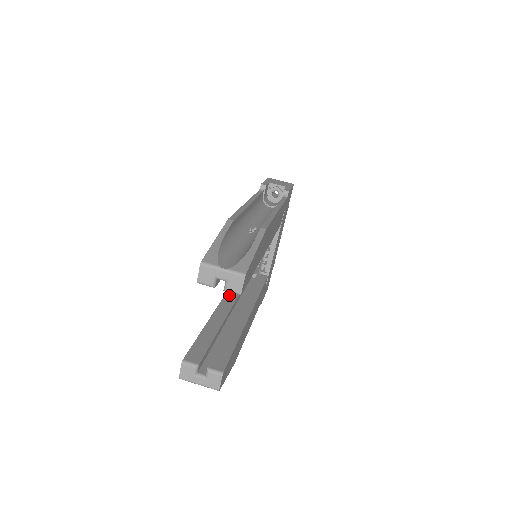
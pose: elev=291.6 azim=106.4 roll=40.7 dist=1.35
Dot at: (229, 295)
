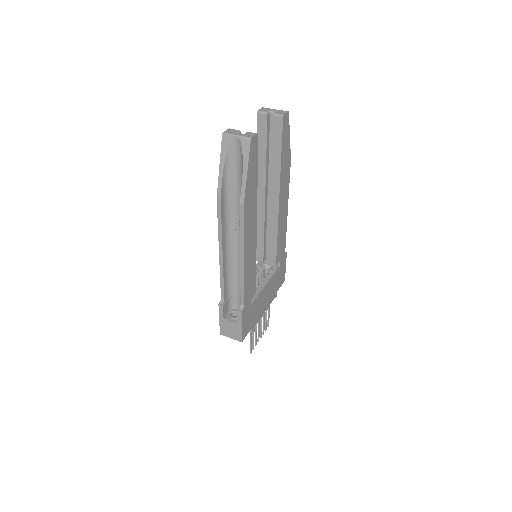
Dot at: occluded
